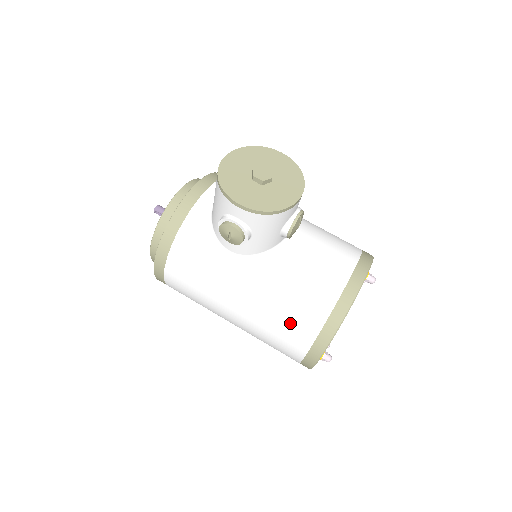
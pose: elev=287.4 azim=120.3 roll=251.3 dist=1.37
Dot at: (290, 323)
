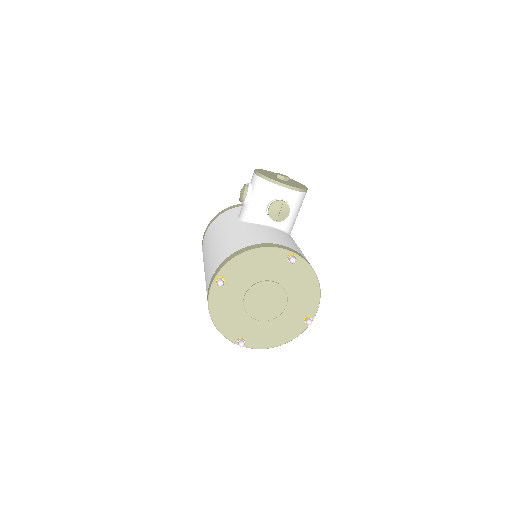
Dot at: (224, 251)
